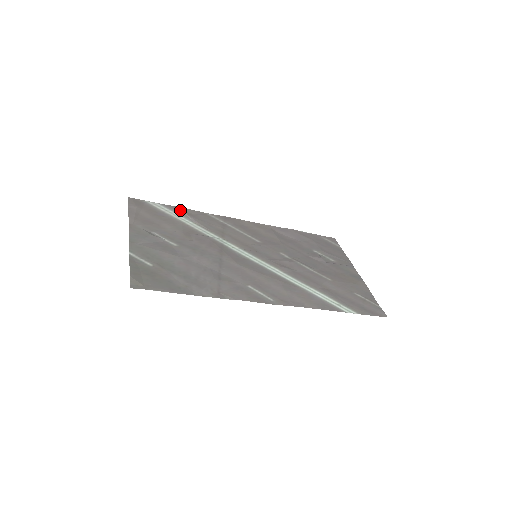
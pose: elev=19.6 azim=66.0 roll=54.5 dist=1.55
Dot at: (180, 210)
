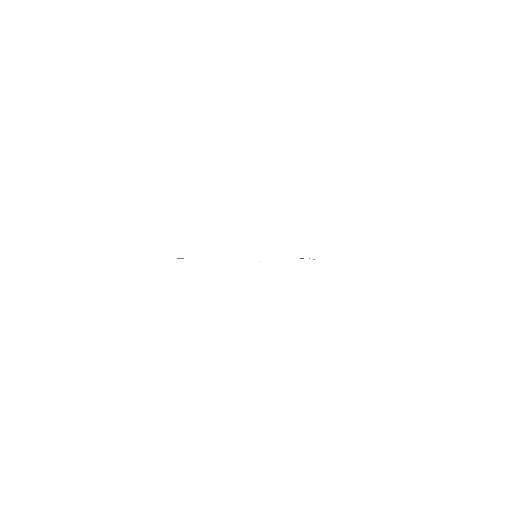
Dot at: occluded
